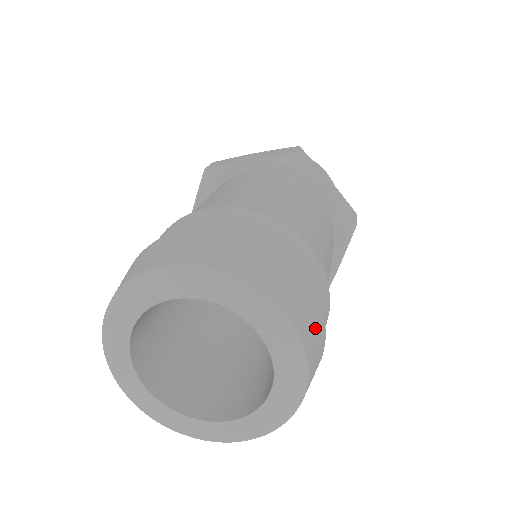
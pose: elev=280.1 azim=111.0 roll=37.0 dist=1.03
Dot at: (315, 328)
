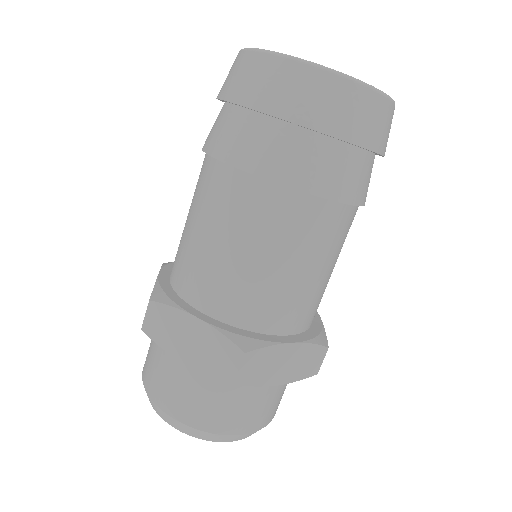
Dot at: occluded
